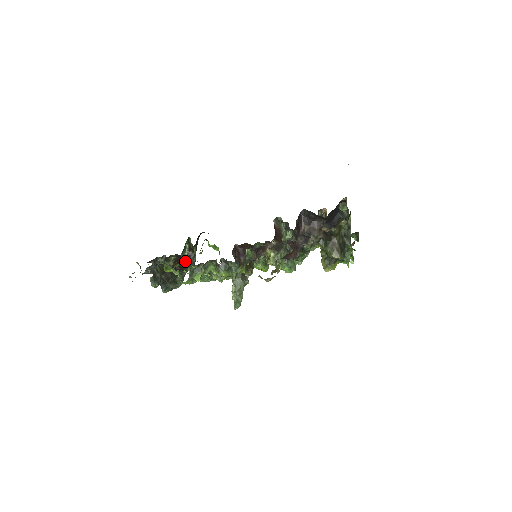
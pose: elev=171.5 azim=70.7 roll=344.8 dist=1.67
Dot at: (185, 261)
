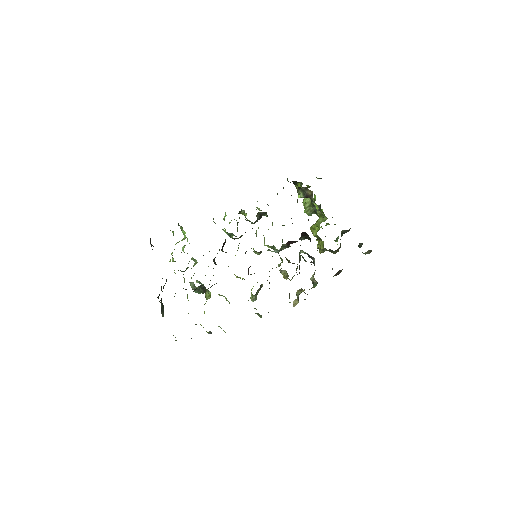
Dot at: occluded
